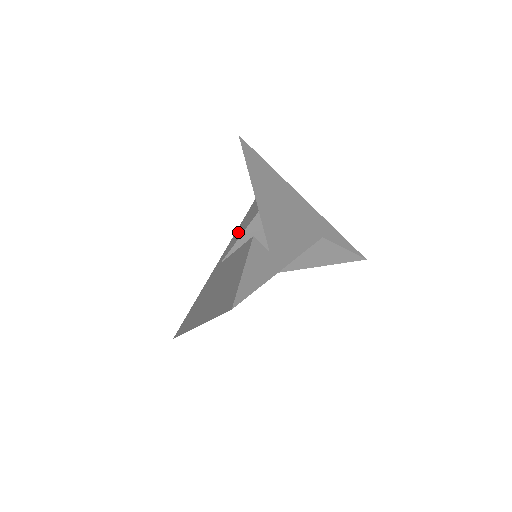
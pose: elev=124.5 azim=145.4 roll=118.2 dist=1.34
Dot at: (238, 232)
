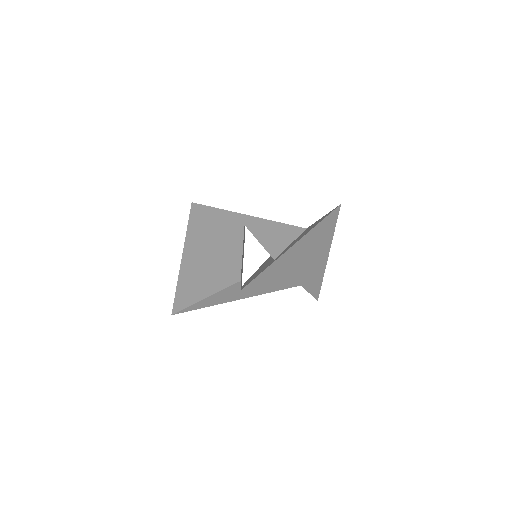
Dot at: (270, 231)
